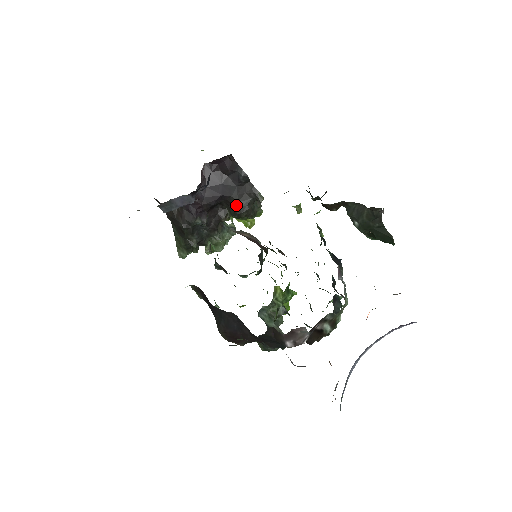
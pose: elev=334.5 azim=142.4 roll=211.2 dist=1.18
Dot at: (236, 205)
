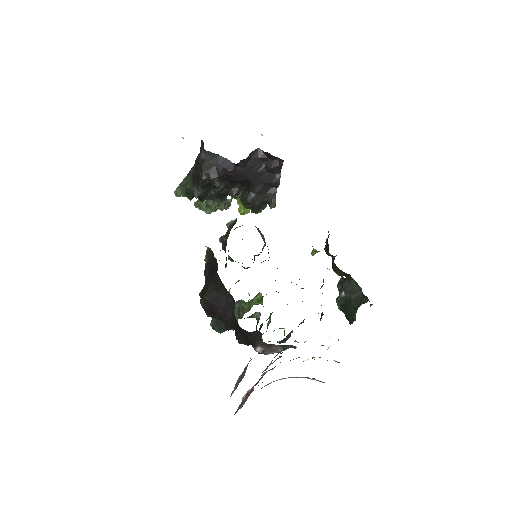
Dot at: (252, 195)
